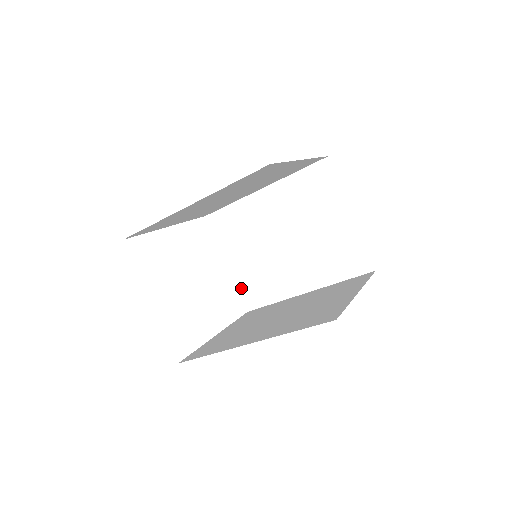
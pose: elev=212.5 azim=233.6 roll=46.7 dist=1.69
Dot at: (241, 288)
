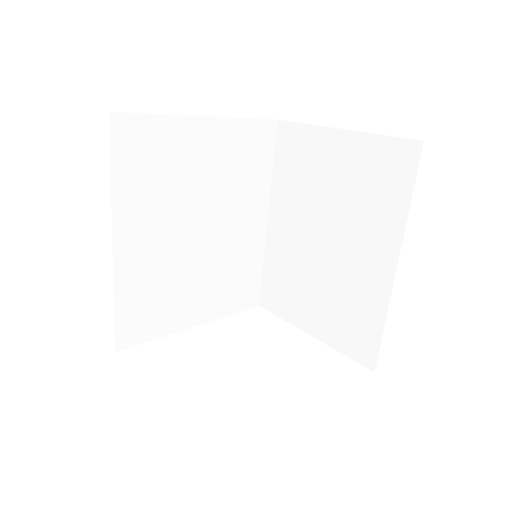
Dot at: (343, 348)
